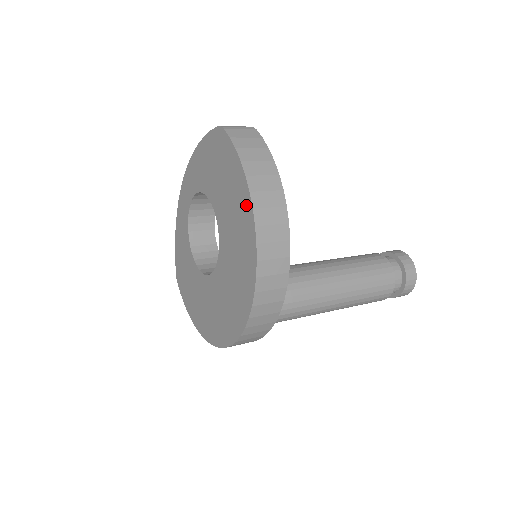
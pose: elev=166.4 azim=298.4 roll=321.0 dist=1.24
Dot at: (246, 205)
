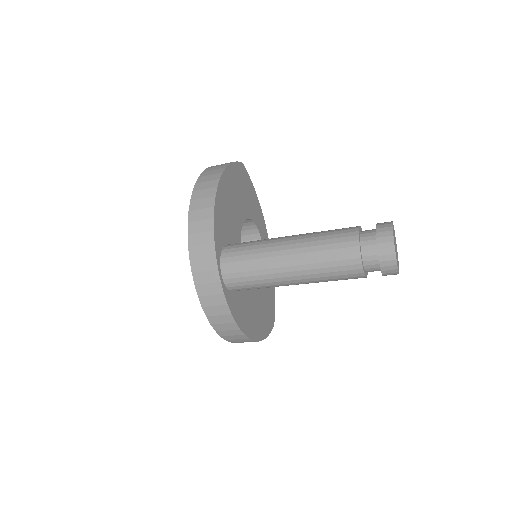
Dot at: occluded
